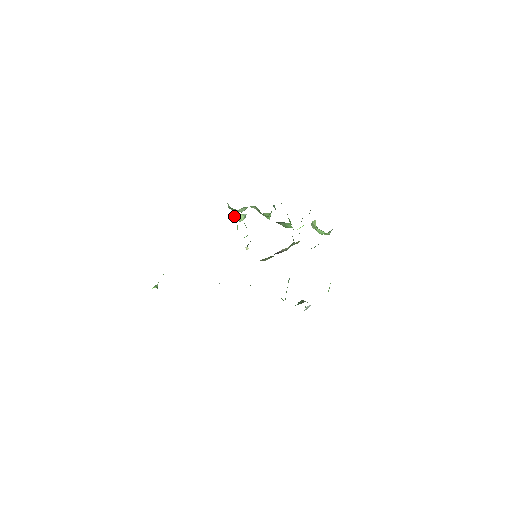
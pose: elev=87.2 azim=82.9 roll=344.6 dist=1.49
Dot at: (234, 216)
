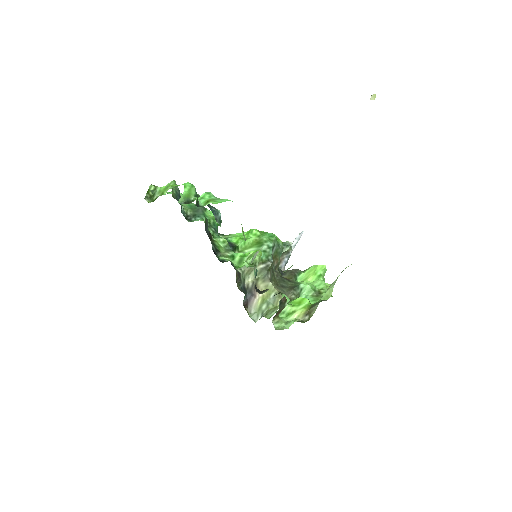
Dot at: occluded
